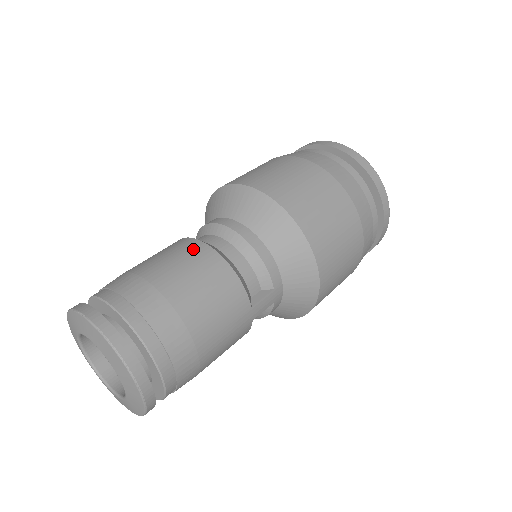
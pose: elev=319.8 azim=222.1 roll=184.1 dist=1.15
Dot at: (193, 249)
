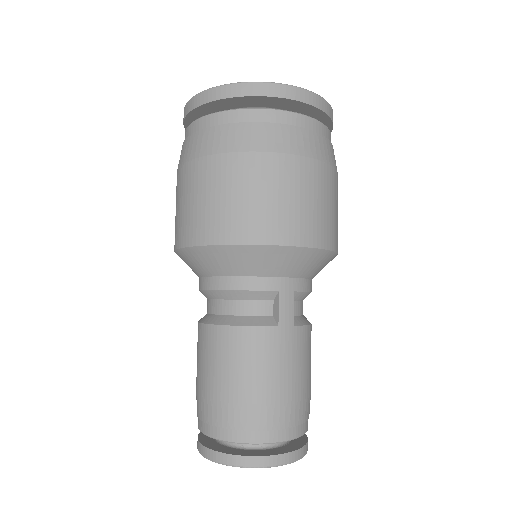
Dot at: (203, 338)
